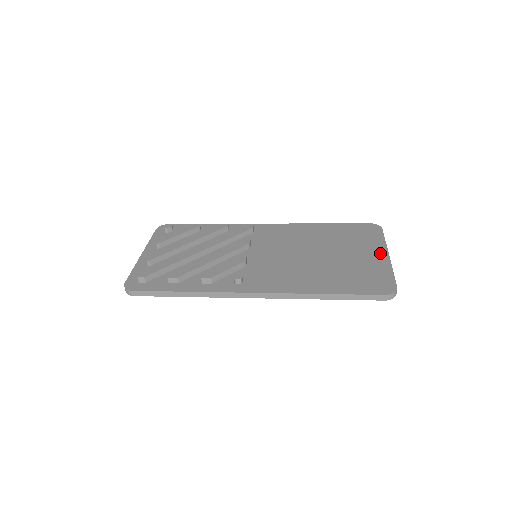
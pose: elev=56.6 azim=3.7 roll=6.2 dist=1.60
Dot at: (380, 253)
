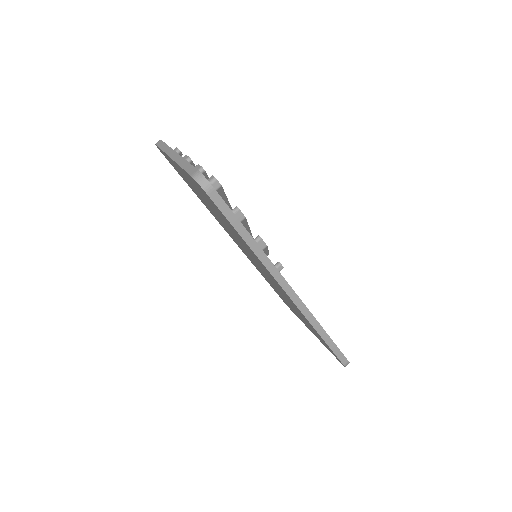
Dot at: occluded
